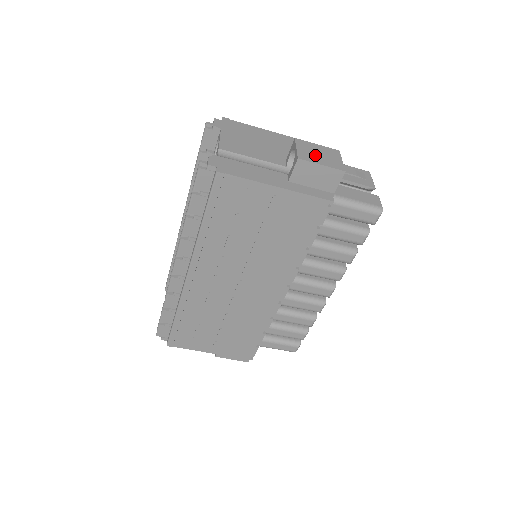
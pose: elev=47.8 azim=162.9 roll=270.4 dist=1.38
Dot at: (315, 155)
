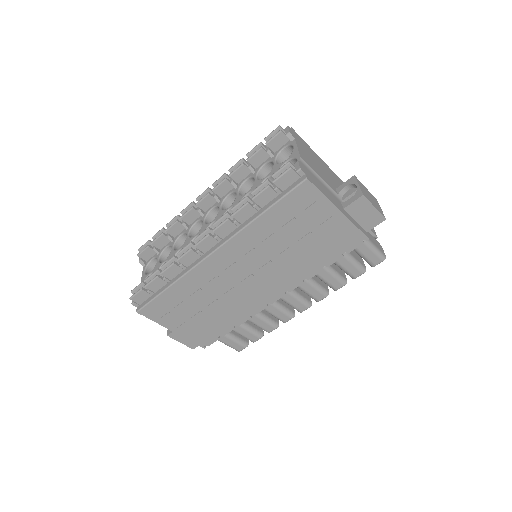
Dot at: (369, 197)
